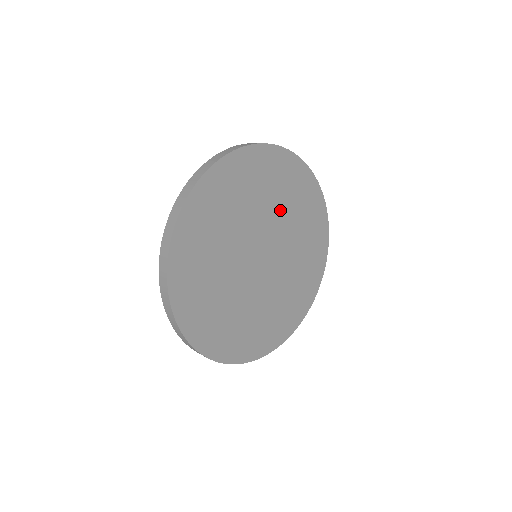
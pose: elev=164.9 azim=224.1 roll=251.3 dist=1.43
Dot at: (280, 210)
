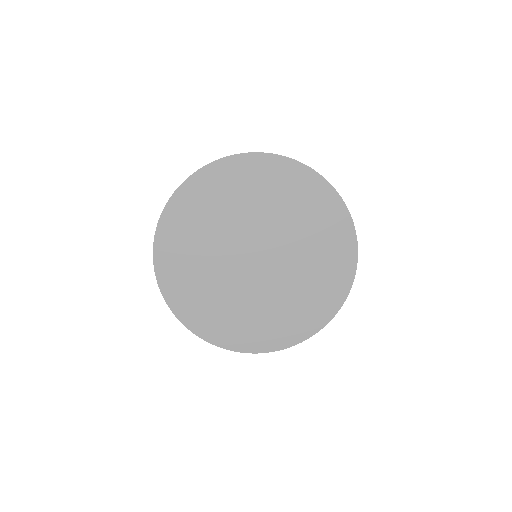
Dot at: (286, 219)
